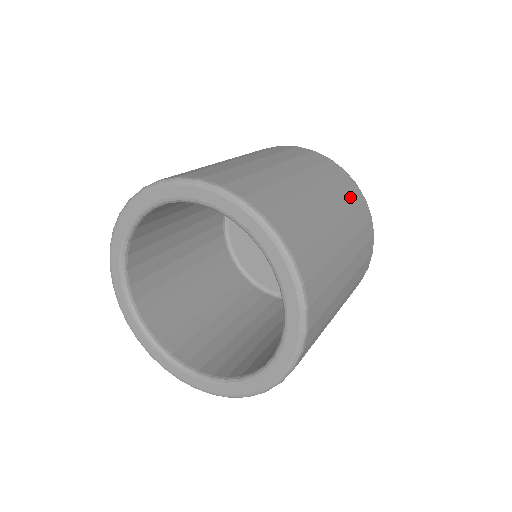
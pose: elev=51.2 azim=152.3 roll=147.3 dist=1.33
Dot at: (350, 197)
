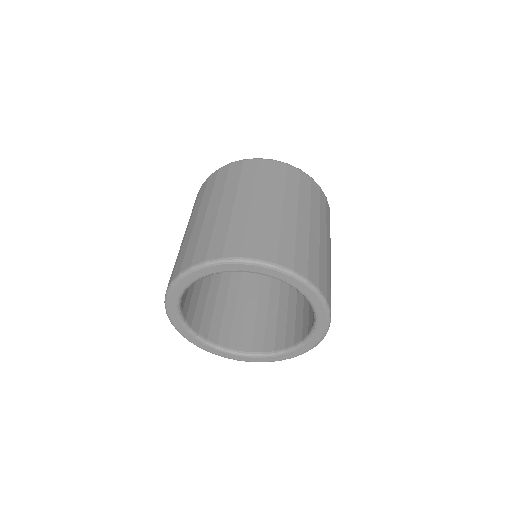
Dot at: (304, 188)
